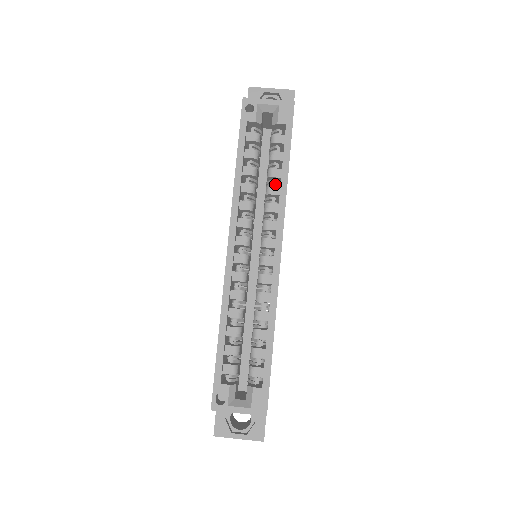
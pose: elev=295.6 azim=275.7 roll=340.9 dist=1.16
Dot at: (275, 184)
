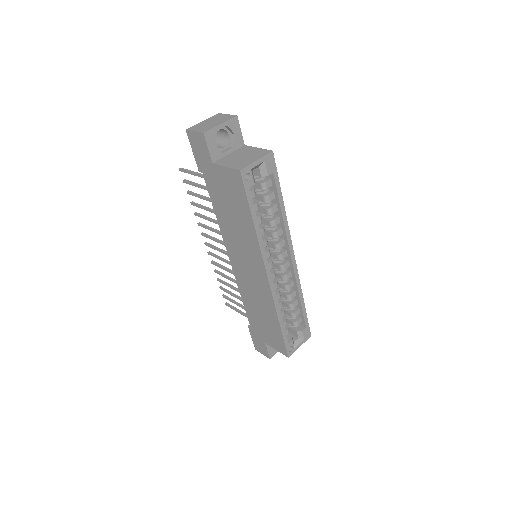
Dot at: (273, 215)
